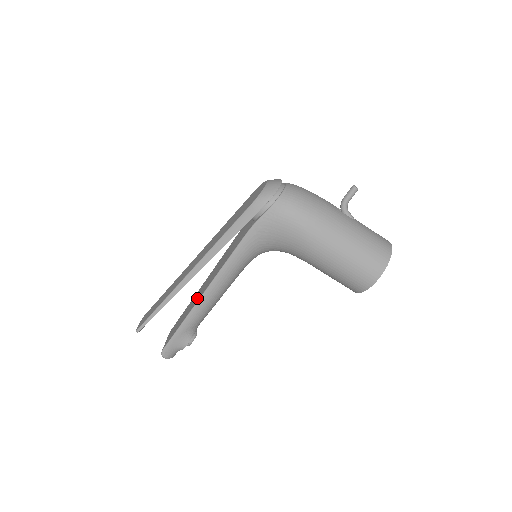
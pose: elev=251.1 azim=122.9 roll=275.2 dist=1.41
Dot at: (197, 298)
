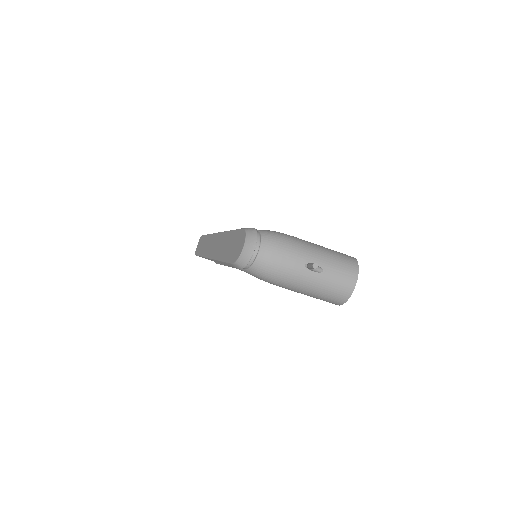
Dot at: occluded
